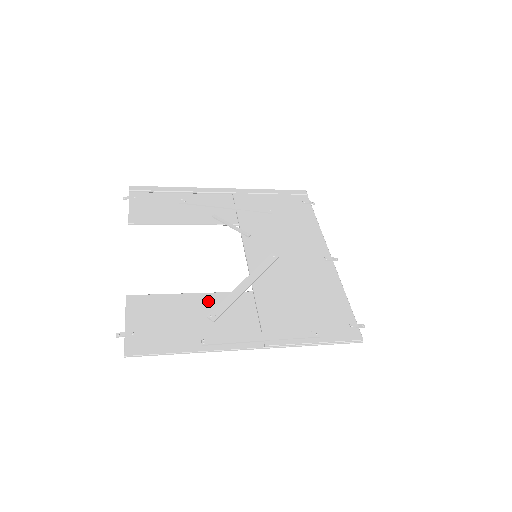
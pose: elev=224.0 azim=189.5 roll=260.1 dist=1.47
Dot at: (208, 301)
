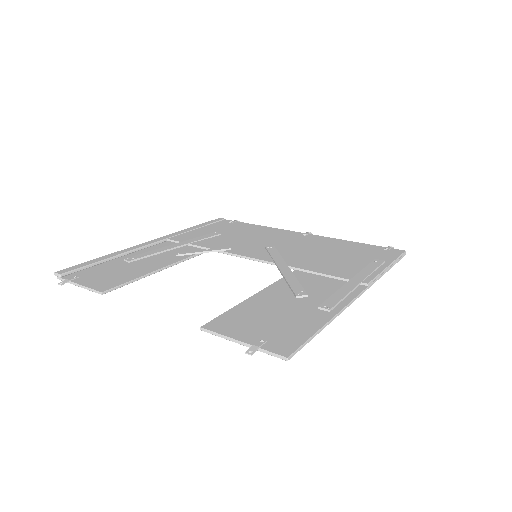
Dot at: (277, 291)
